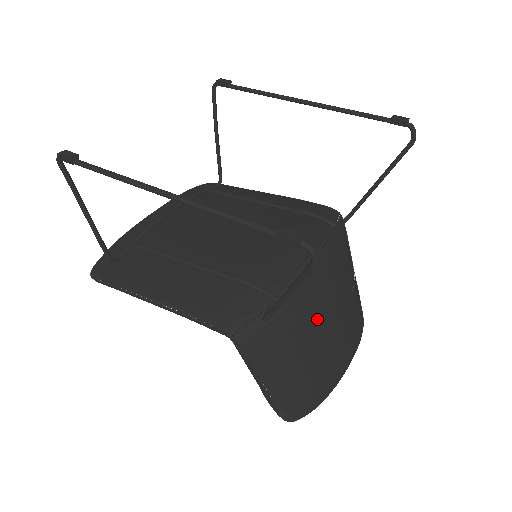
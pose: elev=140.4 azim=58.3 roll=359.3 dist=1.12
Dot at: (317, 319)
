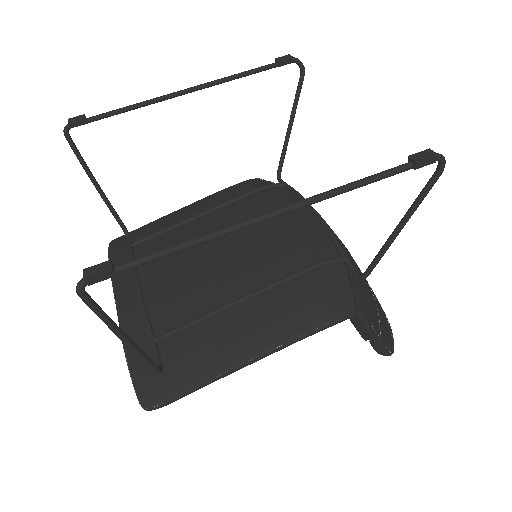
Dot at: occluded
